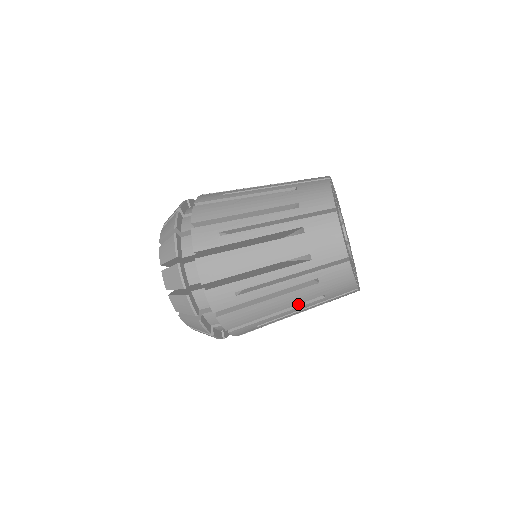
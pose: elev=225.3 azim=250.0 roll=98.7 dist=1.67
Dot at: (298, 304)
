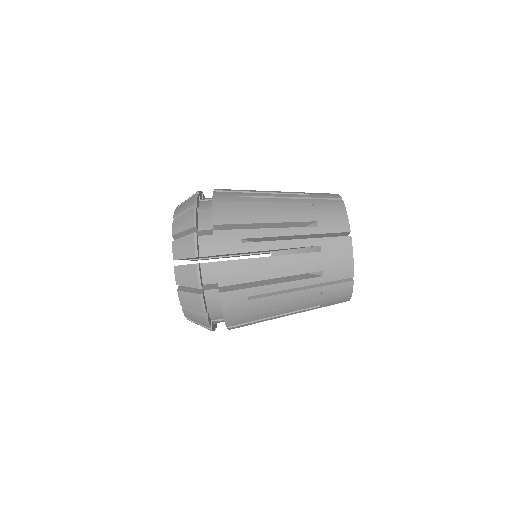
Dot at: (295, 279)
